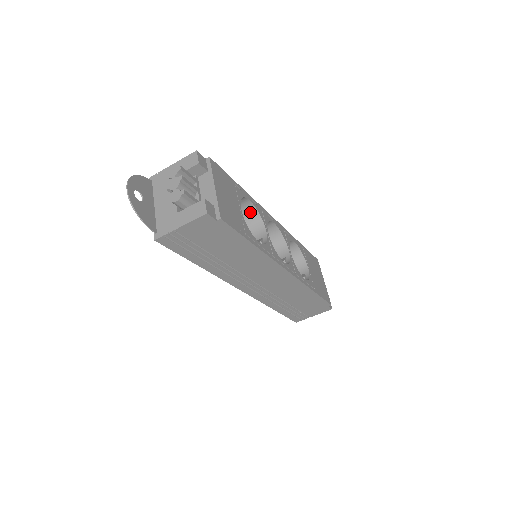
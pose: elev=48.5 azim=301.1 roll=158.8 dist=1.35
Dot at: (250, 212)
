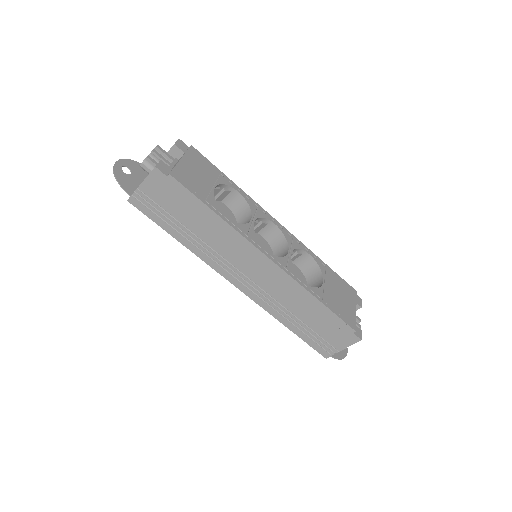
Dot at: (242, 206)
